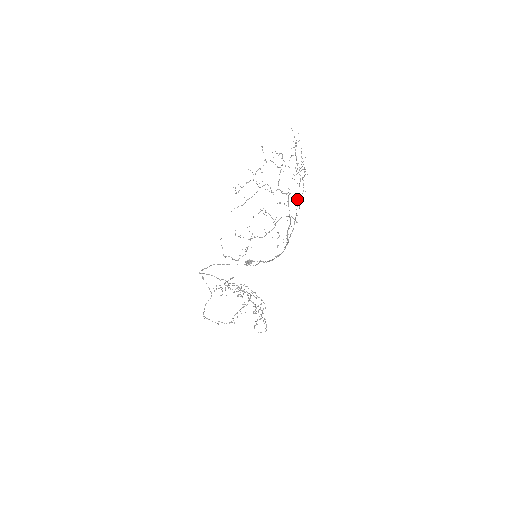
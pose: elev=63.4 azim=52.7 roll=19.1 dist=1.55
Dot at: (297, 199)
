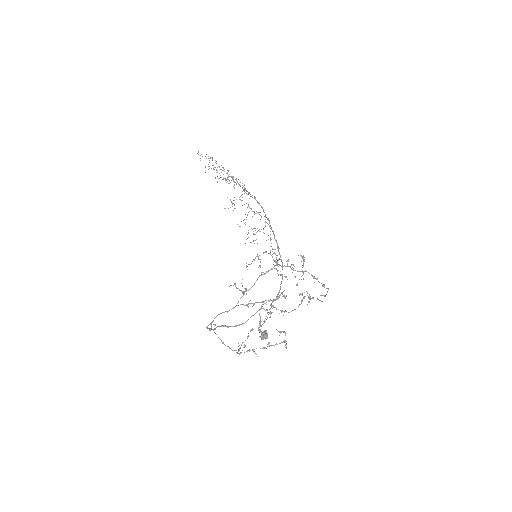
Dot at: occluded
